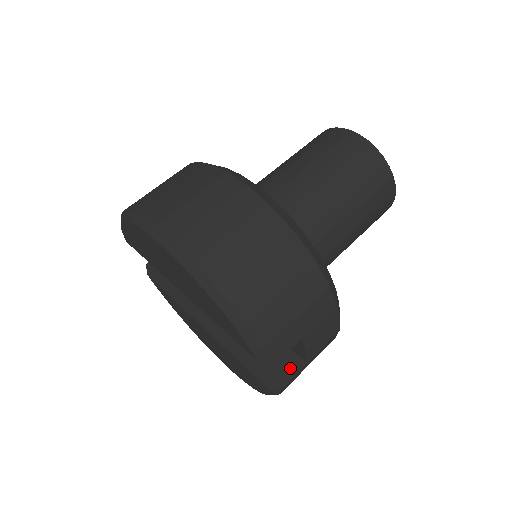
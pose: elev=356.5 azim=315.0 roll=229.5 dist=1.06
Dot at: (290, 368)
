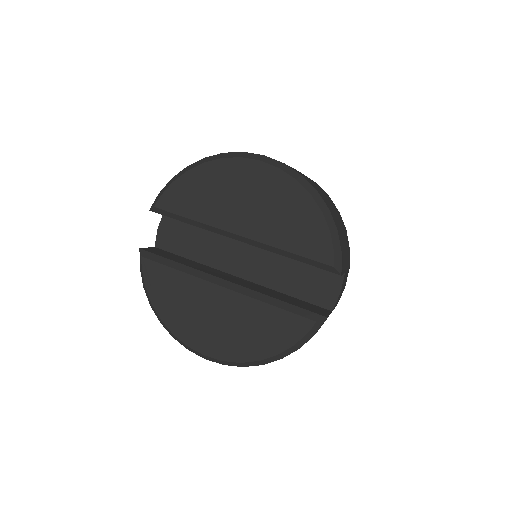
Dot at: (323, 311)
